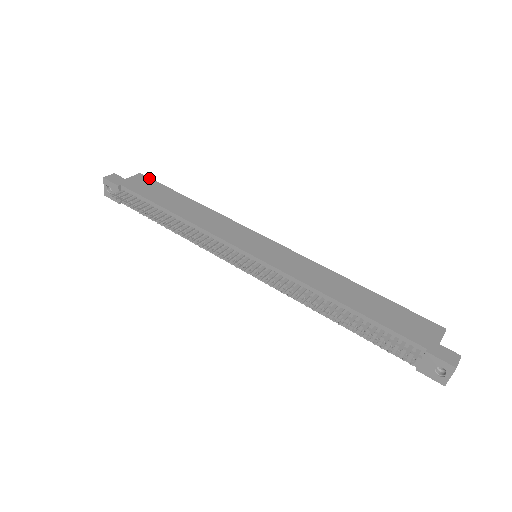
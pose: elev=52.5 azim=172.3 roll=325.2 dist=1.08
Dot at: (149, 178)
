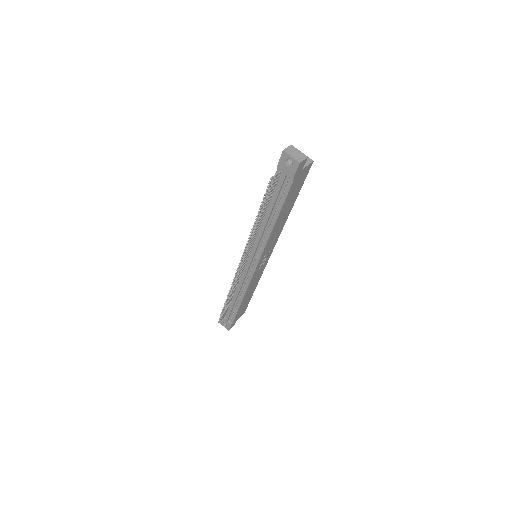
Dot at: occluded
